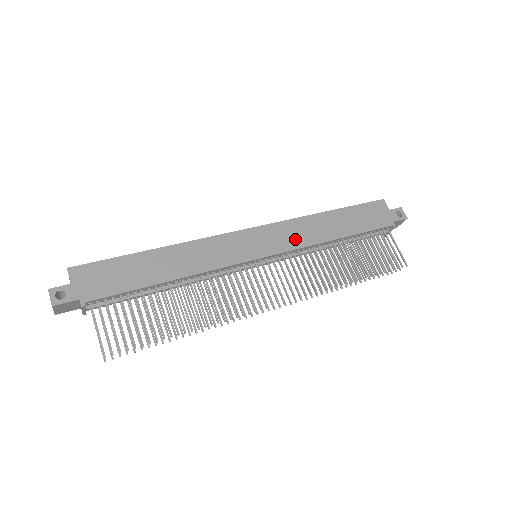
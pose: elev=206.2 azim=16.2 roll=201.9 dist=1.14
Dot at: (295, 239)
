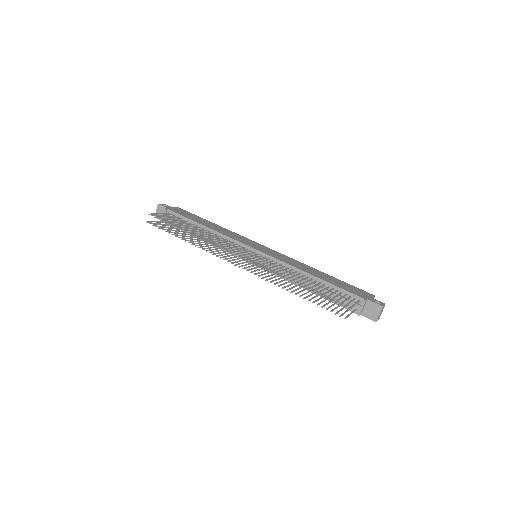
Dot at: (285, 260)
